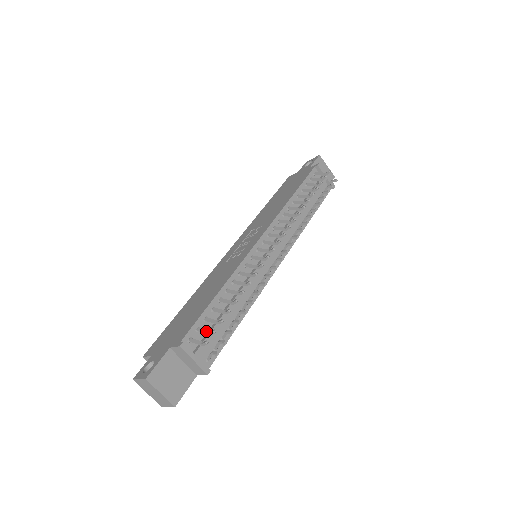
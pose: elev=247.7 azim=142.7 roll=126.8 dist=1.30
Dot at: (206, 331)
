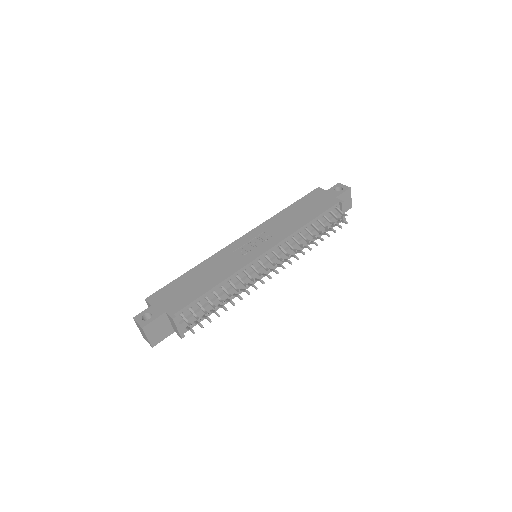
Dot at: (194, 314)
